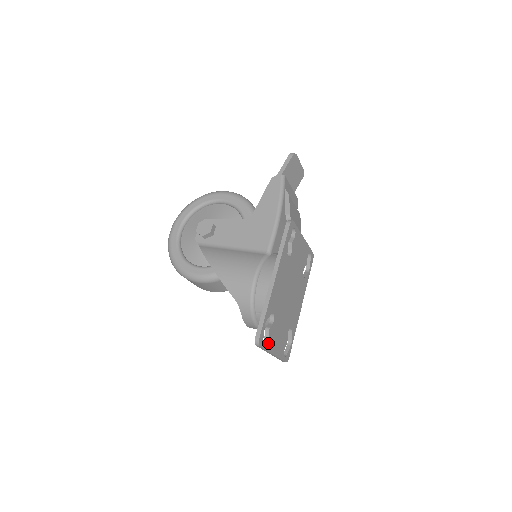
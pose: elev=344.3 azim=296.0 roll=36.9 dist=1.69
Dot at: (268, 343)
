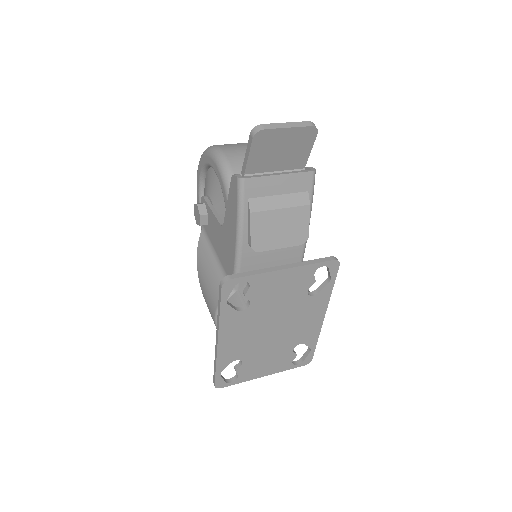
Dot at: (241, 378)
